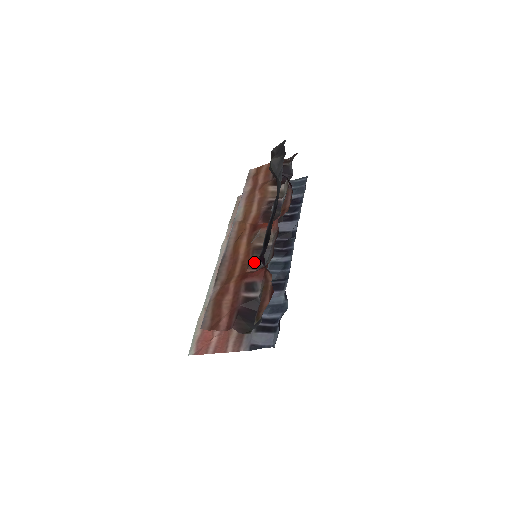
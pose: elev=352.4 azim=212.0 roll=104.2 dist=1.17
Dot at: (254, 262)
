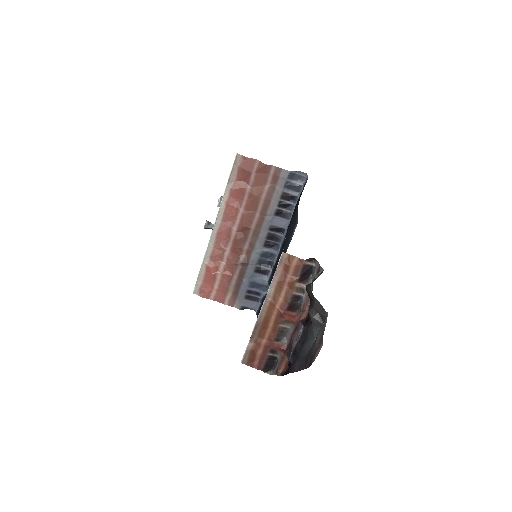
Dot at: (278, 338)
